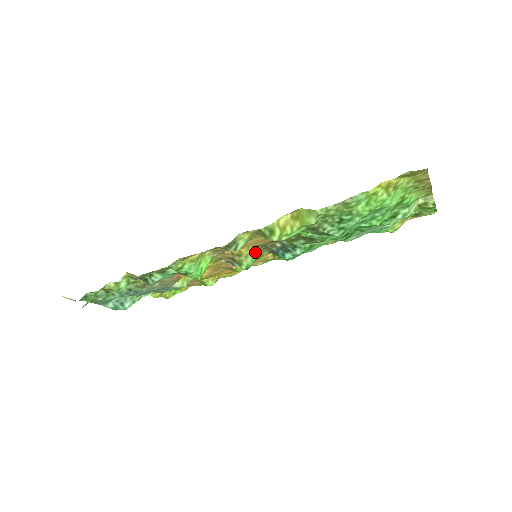
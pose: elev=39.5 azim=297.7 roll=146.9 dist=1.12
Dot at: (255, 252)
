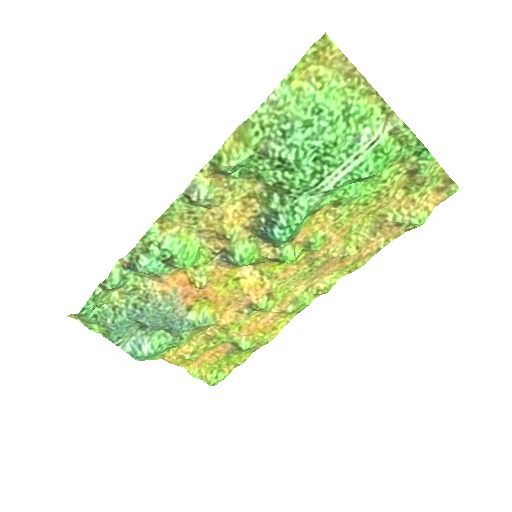
Dot at: (248, 242)
